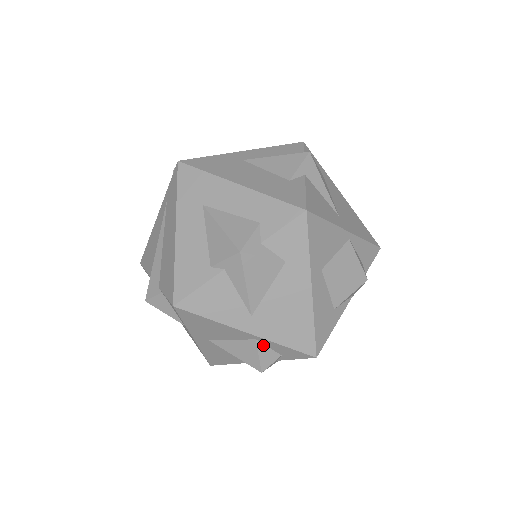
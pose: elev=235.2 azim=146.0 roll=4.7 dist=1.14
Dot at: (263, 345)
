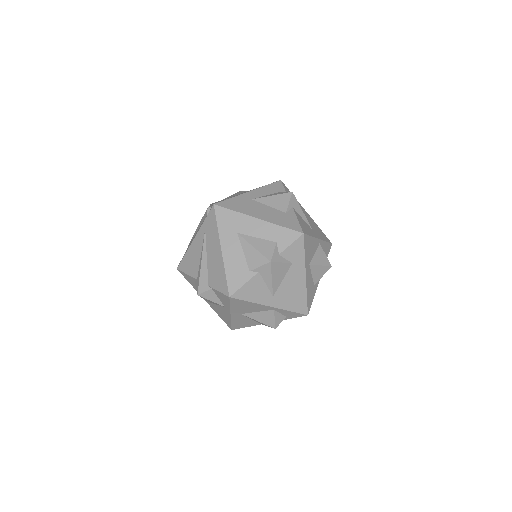
Dot at: (277, 312)
